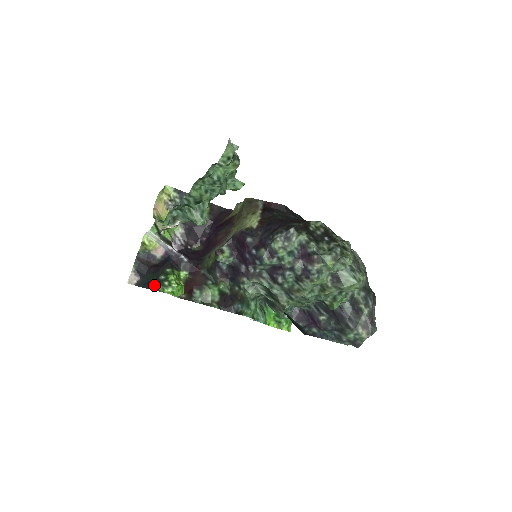
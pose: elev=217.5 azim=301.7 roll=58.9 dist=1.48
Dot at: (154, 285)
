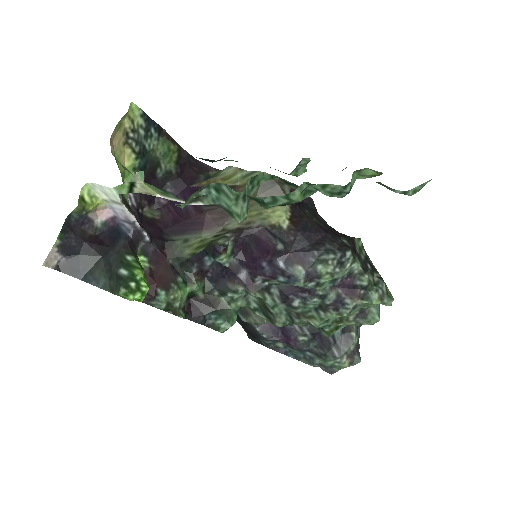
Dot at: (102, 280)
